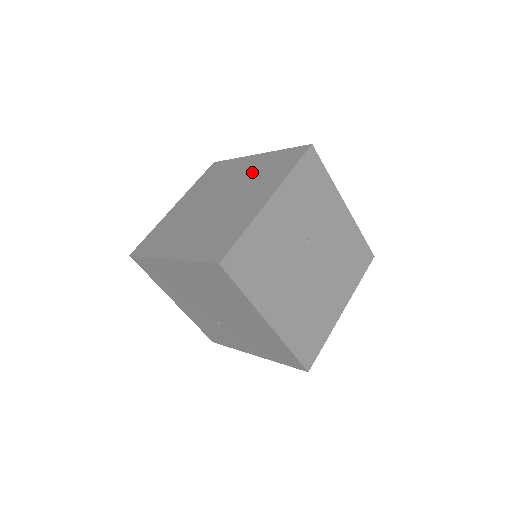
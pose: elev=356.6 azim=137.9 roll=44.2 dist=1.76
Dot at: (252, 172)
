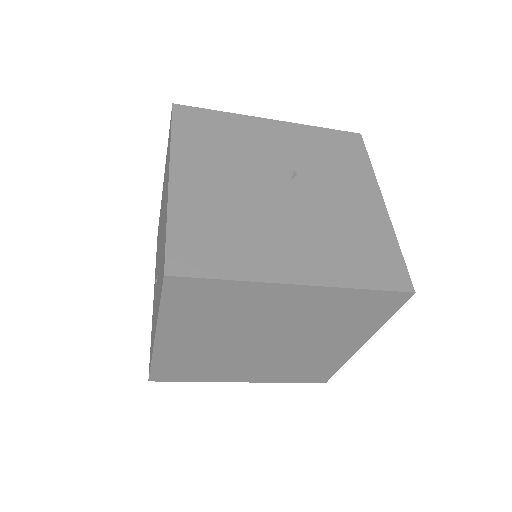
Dot at: occluded
